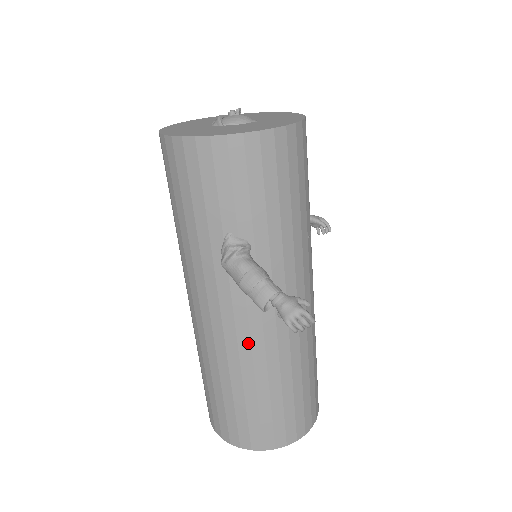
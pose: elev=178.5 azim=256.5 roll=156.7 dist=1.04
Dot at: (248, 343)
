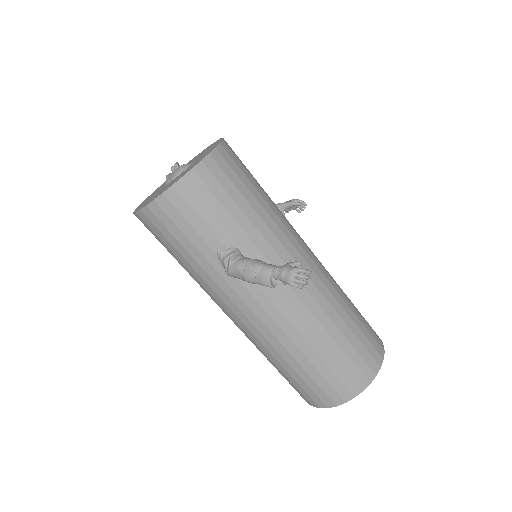
Dot at: (285, 320)
